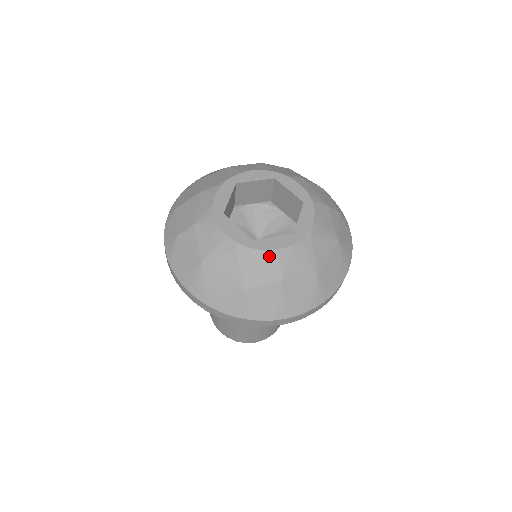
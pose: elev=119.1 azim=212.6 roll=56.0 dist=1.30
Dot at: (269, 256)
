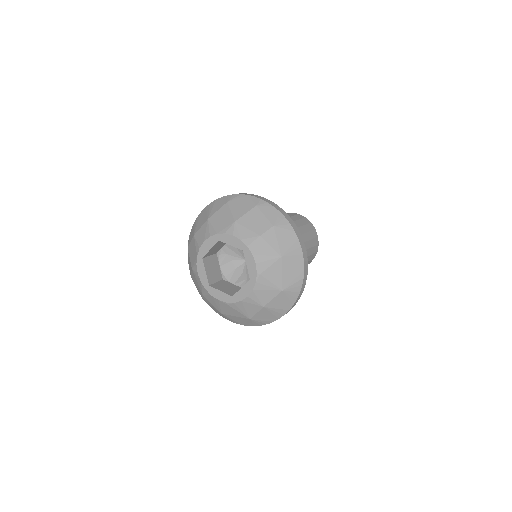
Dot at: (246, 302)
